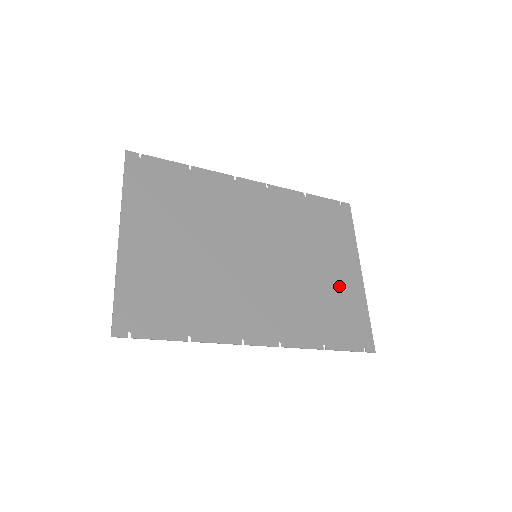
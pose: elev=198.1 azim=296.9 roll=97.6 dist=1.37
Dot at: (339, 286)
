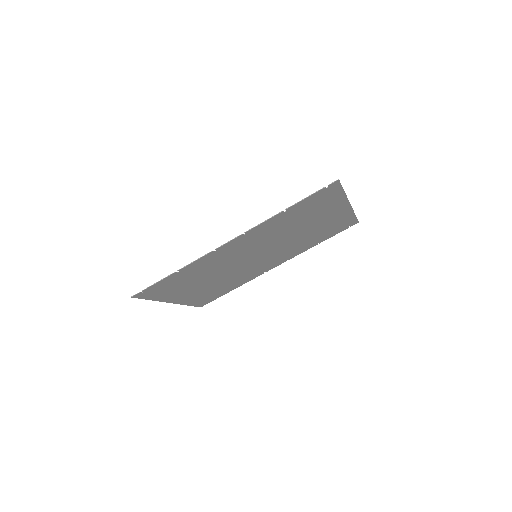
Dot at: (321, 214)
